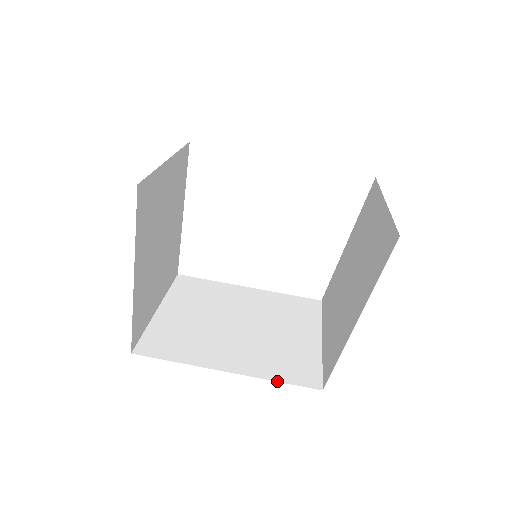
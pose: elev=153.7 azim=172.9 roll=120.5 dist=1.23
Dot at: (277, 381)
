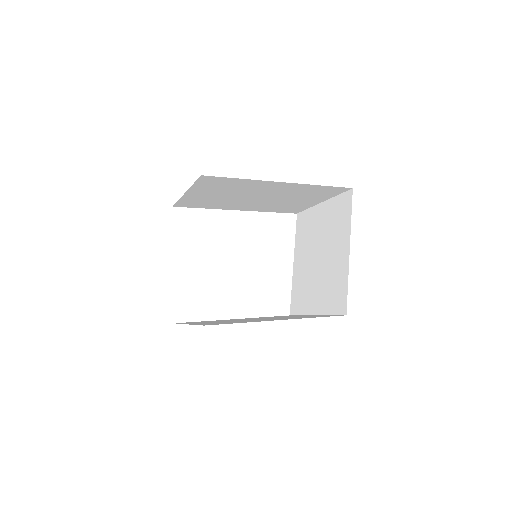
Dot at: occluded
